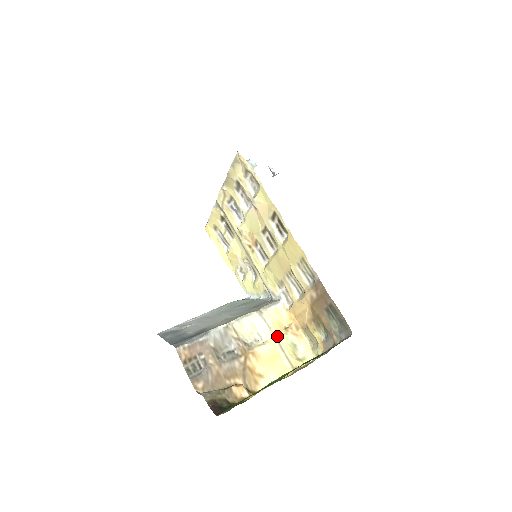
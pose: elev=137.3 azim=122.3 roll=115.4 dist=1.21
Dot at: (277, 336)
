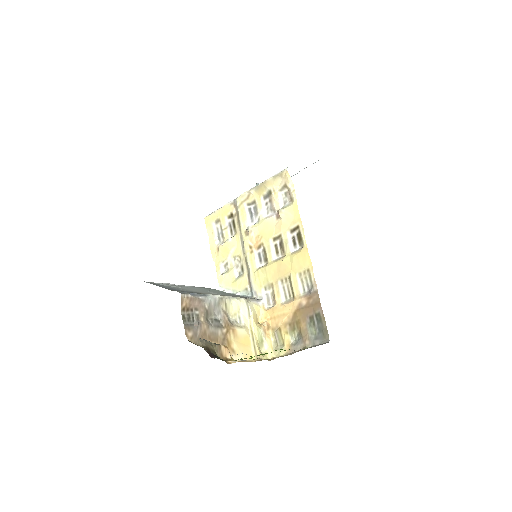
Dot at: (253, 326)
